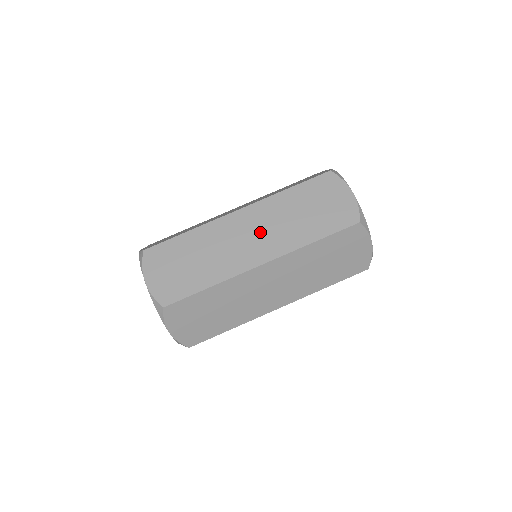
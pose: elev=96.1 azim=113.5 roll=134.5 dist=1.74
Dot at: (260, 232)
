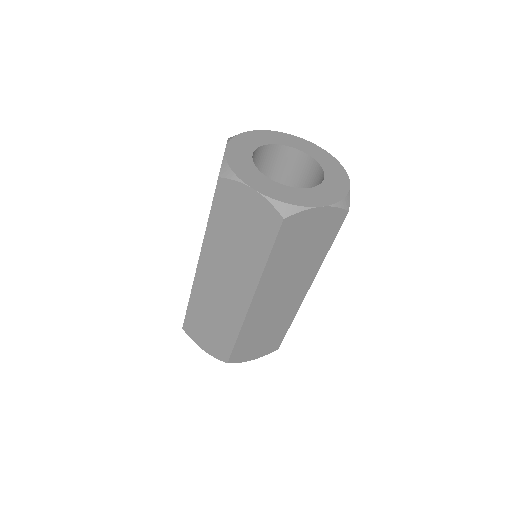
Dot at: (284, 290)
